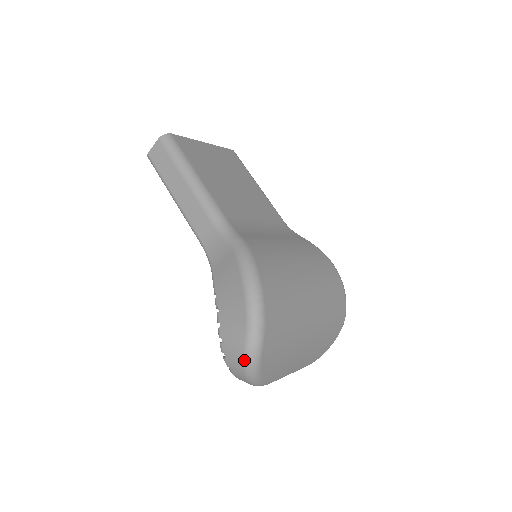
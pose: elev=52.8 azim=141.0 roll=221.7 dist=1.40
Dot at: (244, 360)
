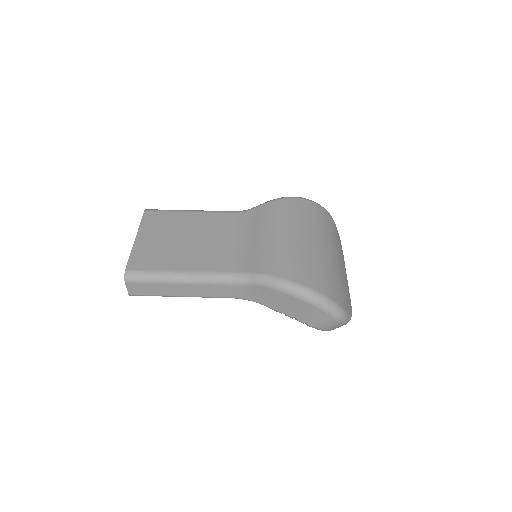
Dot at: (341, 323)
